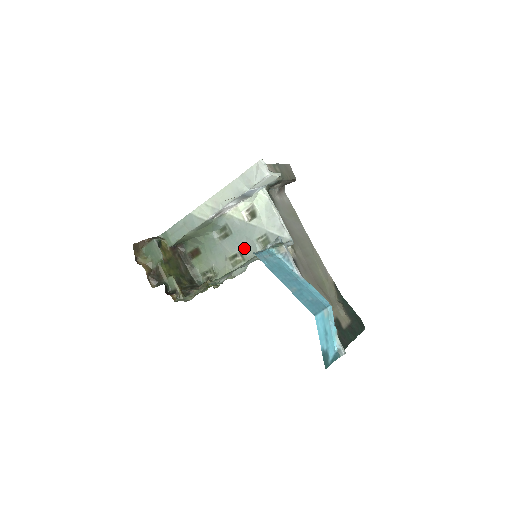
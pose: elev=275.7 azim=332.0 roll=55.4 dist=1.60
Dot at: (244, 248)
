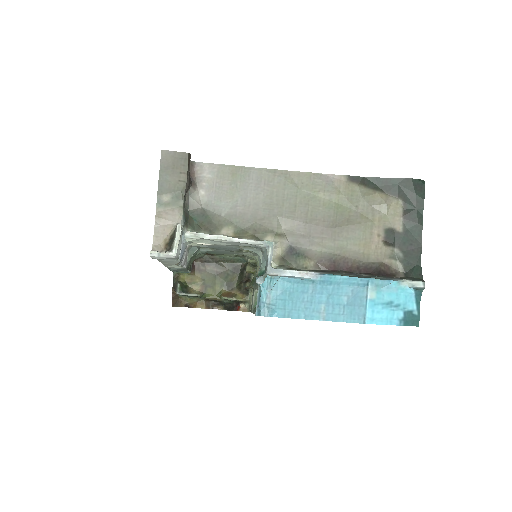
Dot at: occluded
